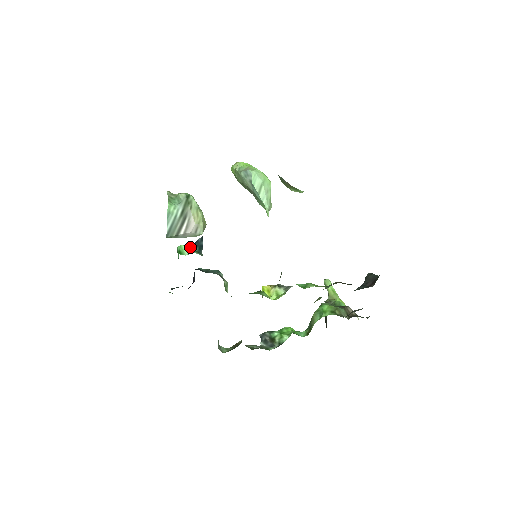
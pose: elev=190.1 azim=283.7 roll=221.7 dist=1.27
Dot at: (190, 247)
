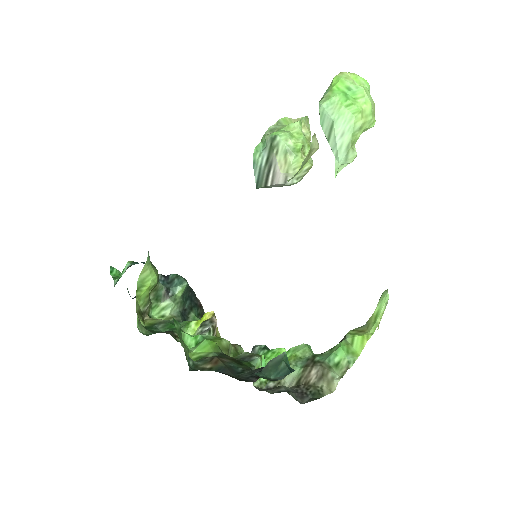
Dot at: (127, 268)
